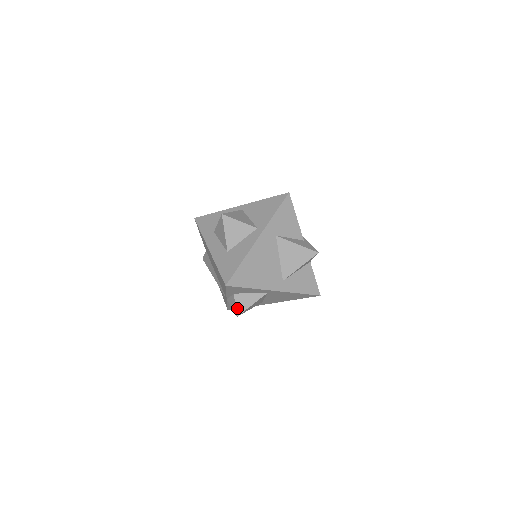
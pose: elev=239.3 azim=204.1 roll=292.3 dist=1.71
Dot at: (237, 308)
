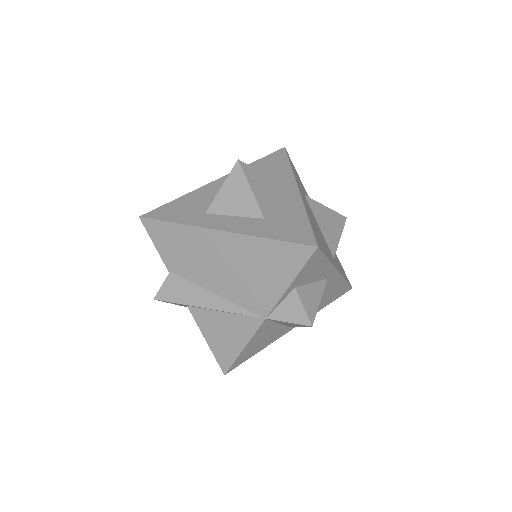
Dot at: (307, 311)
